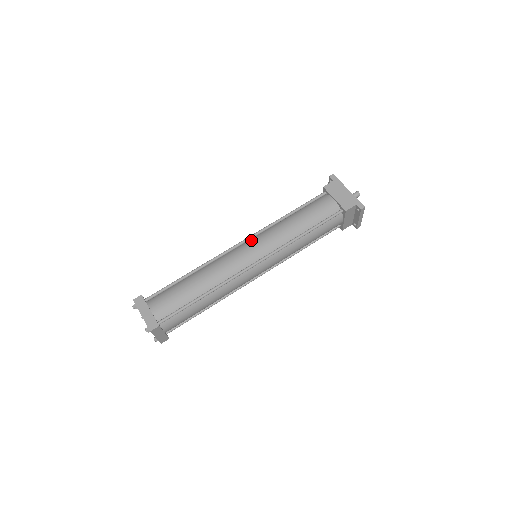
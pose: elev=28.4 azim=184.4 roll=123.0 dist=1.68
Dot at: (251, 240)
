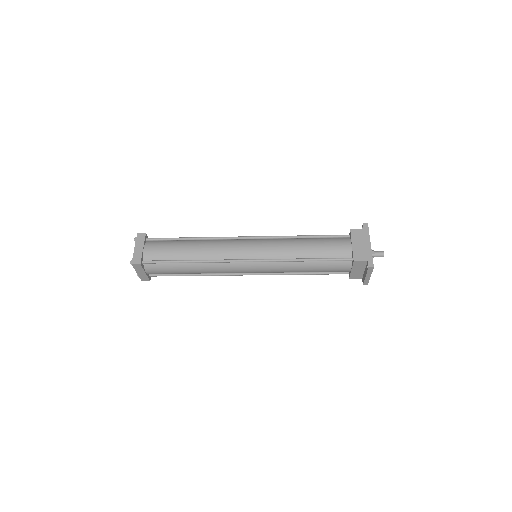
Dot at: (258, 240)
